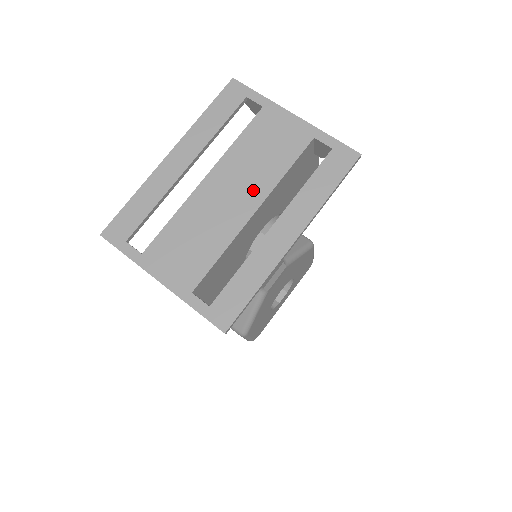
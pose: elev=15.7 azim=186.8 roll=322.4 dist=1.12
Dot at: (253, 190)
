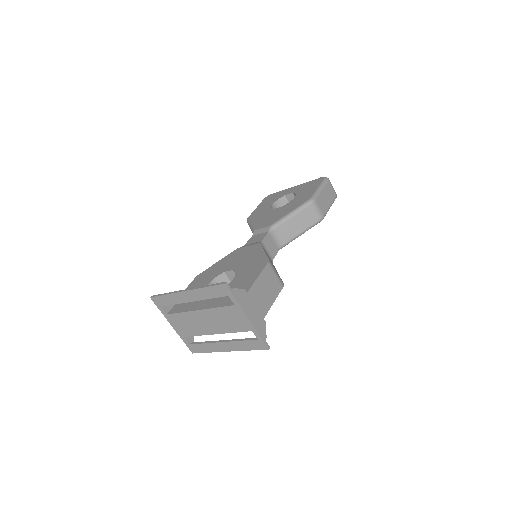
Dot at: (217, 328)
